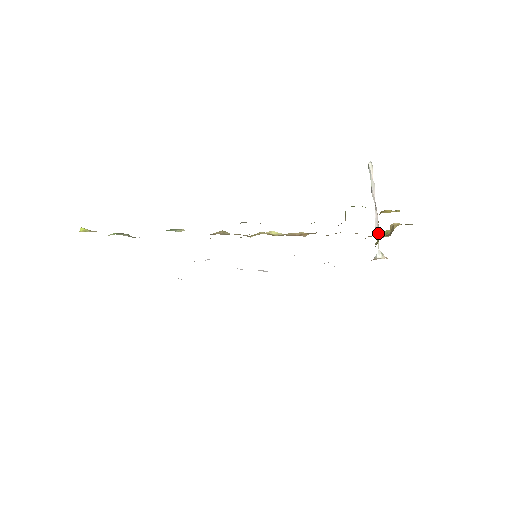
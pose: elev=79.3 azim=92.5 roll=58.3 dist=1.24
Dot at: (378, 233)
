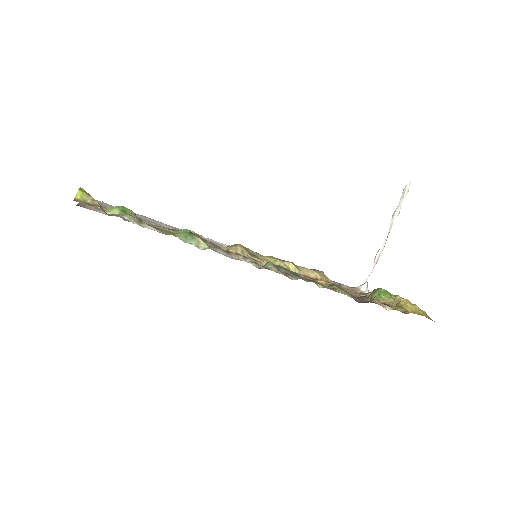
Dot at: occluded
